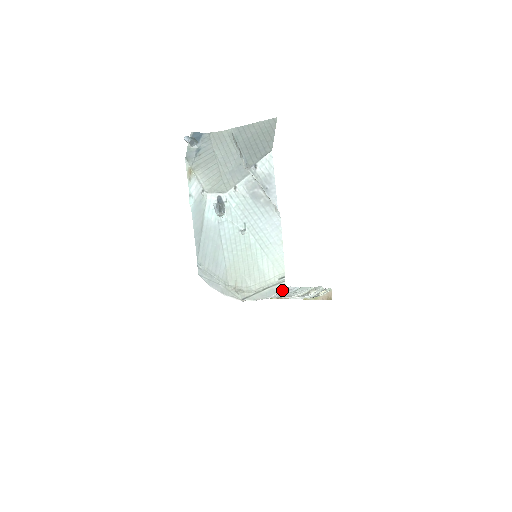
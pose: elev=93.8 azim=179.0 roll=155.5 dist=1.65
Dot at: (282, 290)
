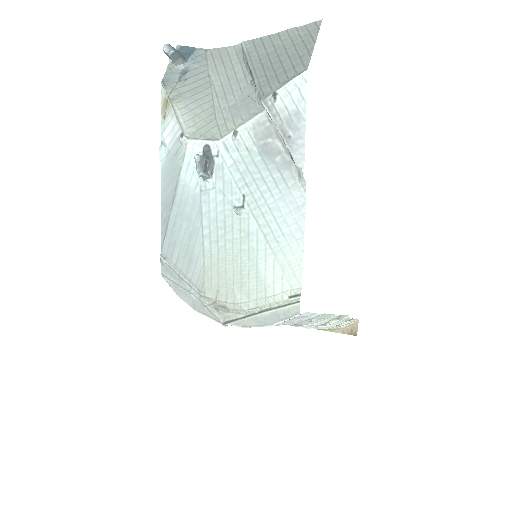
Dot at: (293, 316)
